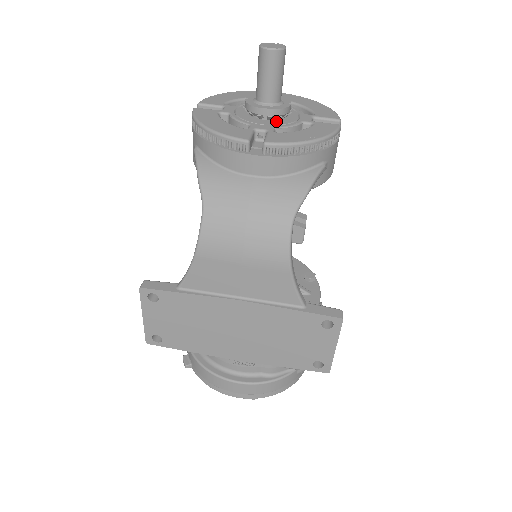
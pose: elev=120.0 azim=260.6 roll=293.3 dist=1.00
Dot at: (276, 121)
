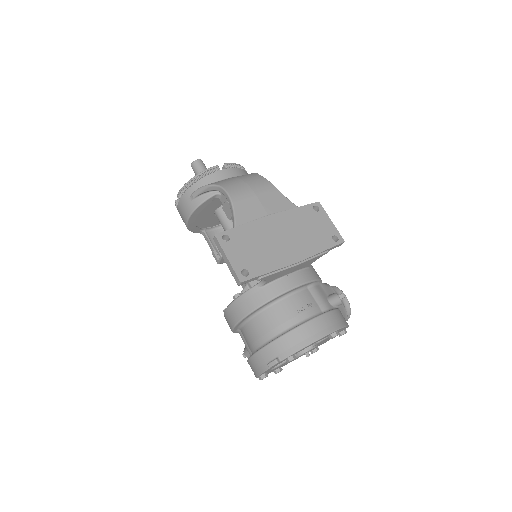
Dot at: occluded
